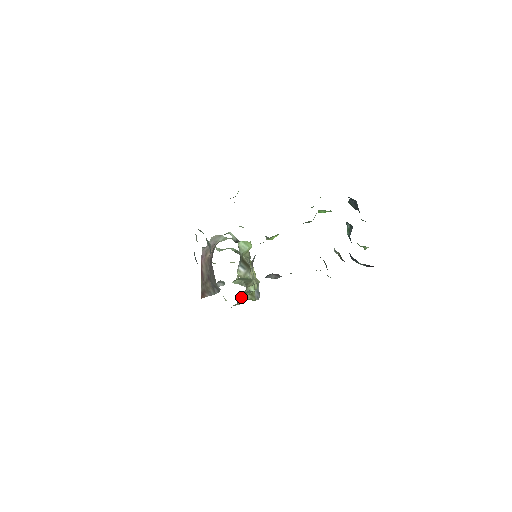
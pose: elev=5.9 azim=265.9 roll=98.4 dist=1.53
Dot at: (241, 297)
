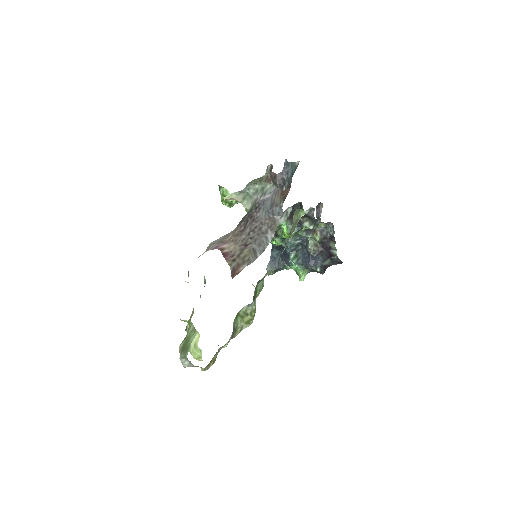
Dot at: (253, 297)
